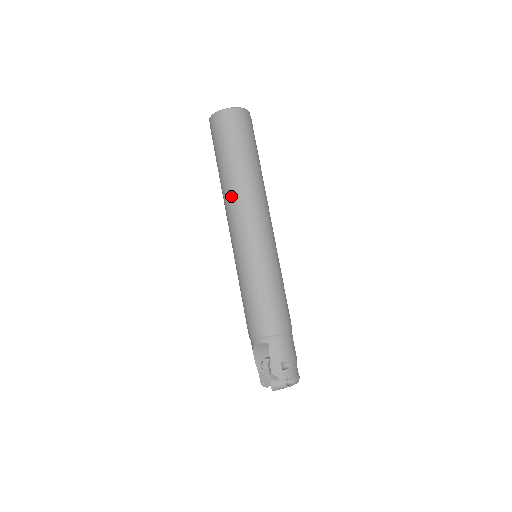
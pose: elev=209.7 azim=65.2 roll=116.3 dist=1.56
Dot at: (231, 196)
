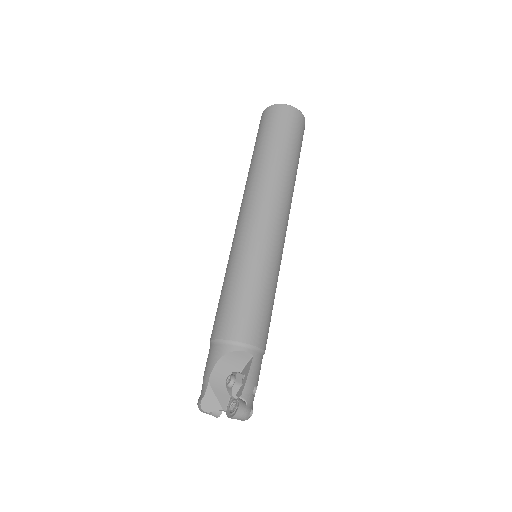
Dot at: (276, 183)
